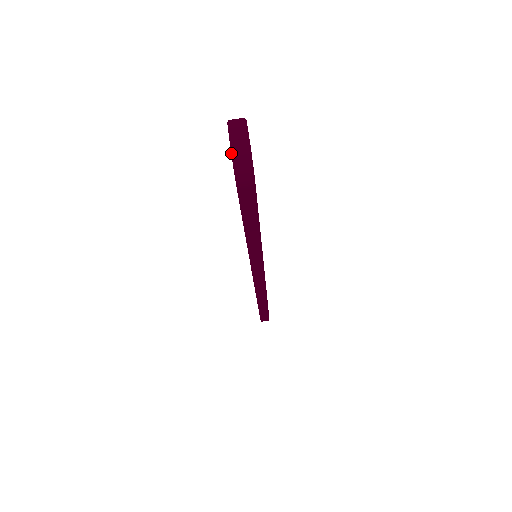
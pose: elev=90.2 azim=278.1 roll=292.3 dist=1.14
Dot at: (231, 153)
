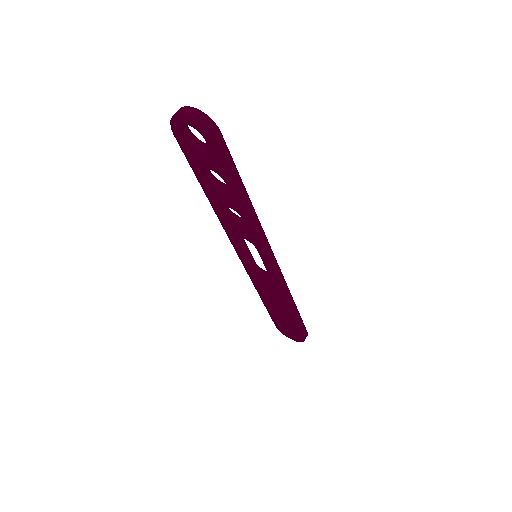
Dot at: (192, 120)
